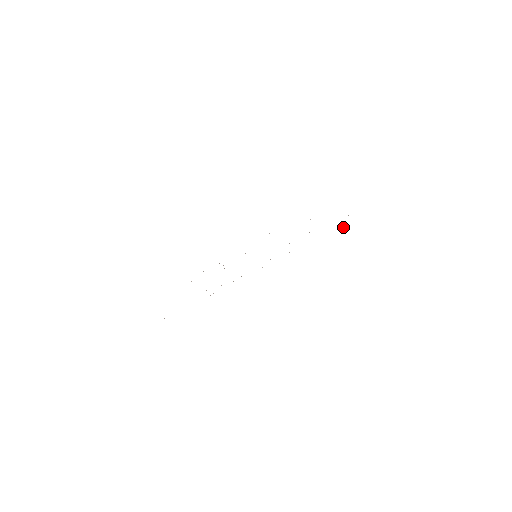
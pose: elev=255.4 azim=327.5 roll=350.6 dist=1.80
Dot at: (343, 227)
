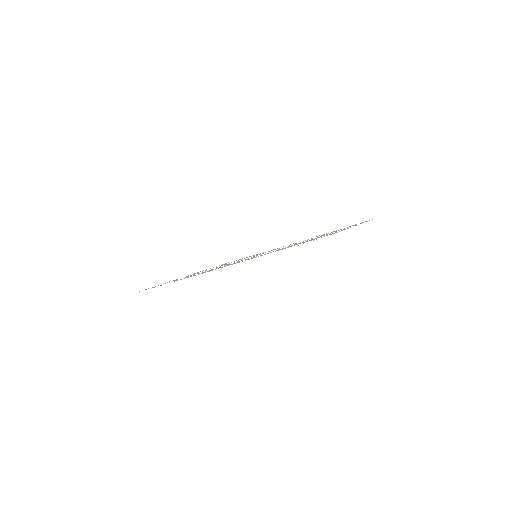
Dot at: occluded
